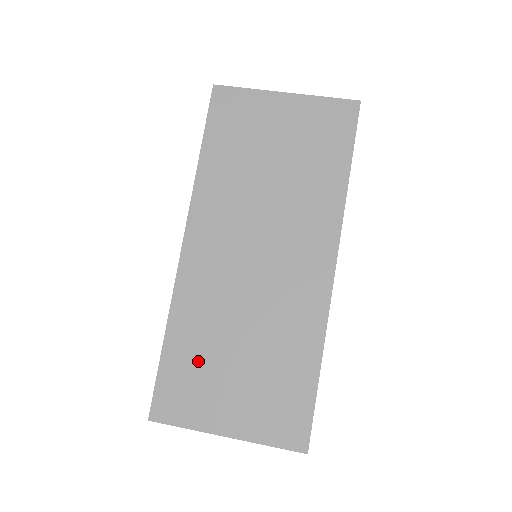
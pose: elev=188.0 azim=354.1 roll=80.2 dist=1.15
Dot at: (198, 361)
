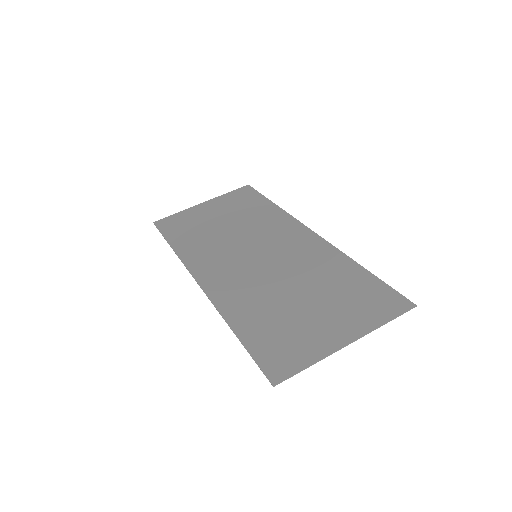
Dot at: (274, 323)
